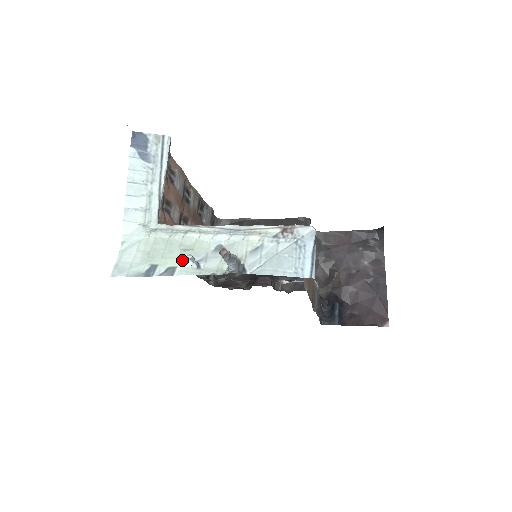
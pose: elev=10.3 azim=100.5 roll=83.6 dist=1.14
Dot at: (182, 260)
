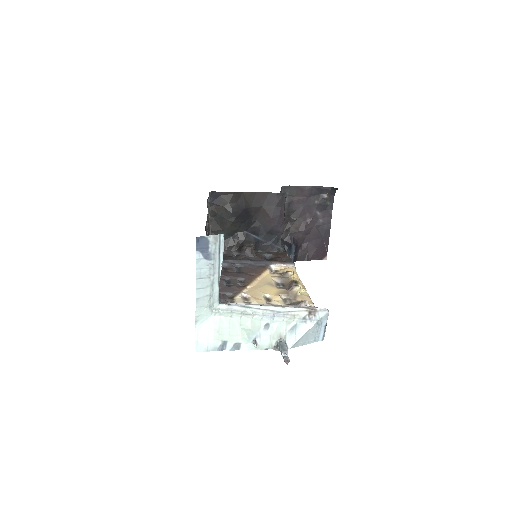
Dot at: (245, 339)
